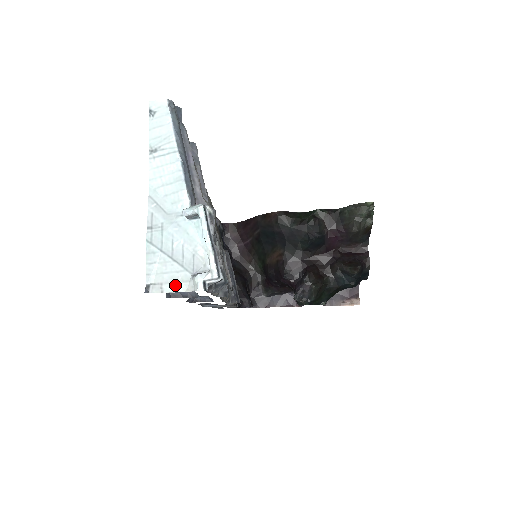
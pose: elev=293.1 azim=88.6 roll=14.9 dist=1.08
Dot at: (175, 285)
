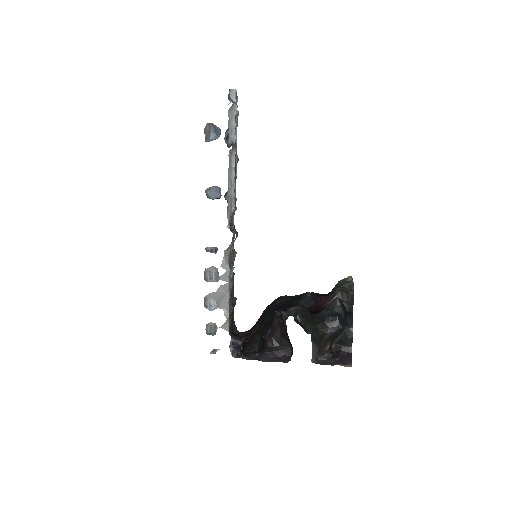
Dot at: occluded
